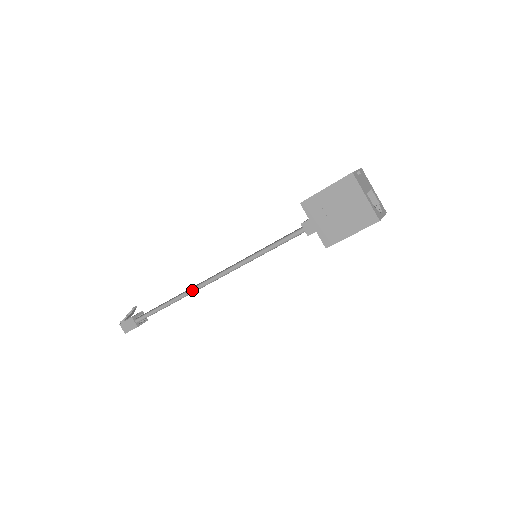
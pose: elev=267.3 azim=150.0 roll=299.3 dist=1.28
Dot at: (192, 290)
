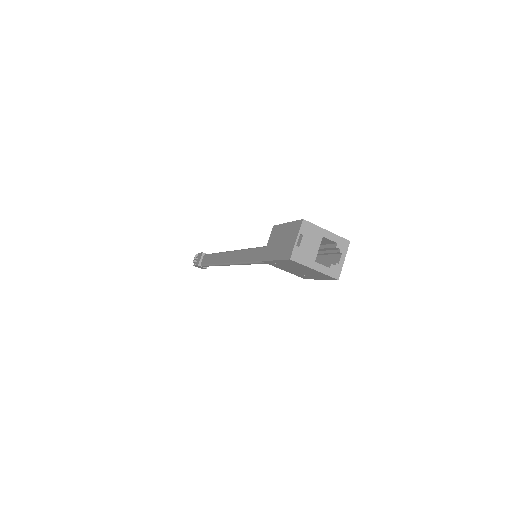
Dot at: (225, 265)
